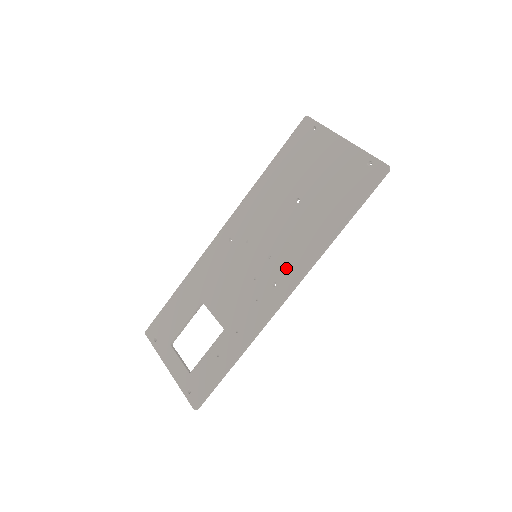
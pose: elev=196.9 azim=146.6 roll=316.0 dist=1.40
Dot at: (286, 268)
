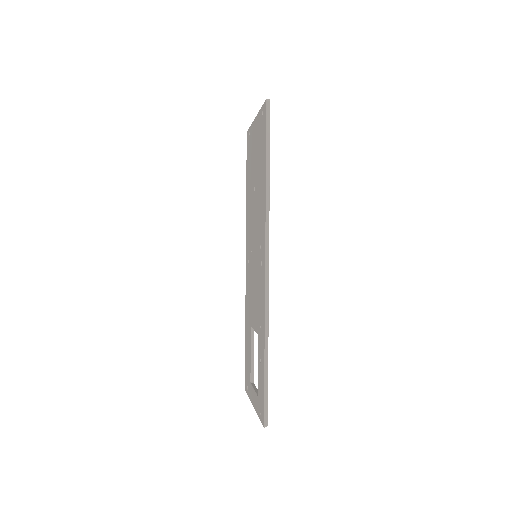
Dot at: (261, 243)
